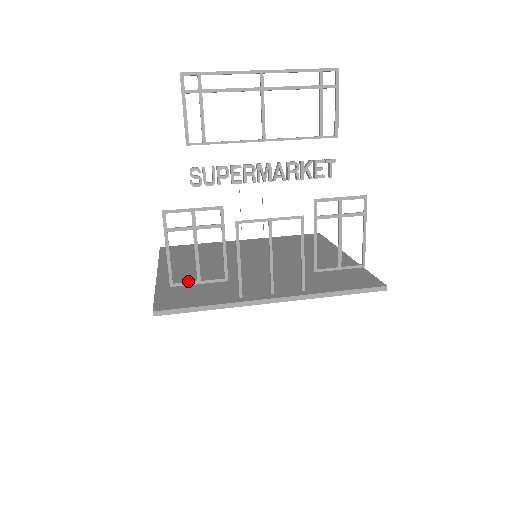
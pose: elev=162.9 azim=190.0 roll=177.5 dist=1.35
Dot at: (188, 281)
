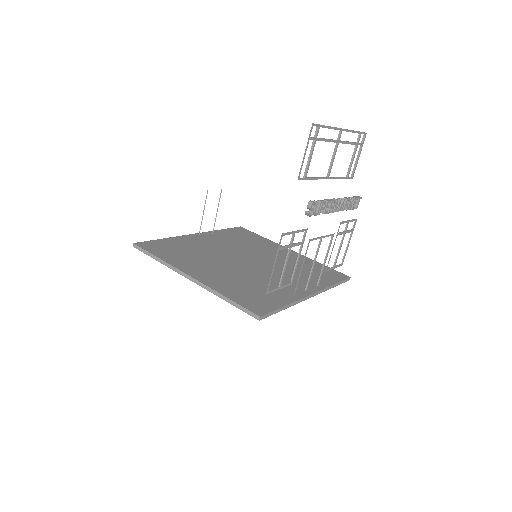
Dot at: (232, 283)
